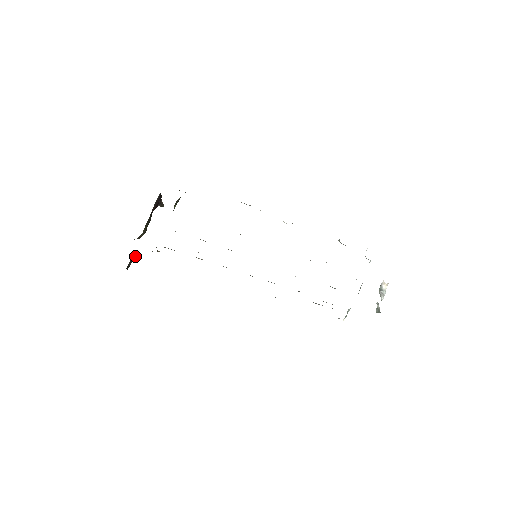
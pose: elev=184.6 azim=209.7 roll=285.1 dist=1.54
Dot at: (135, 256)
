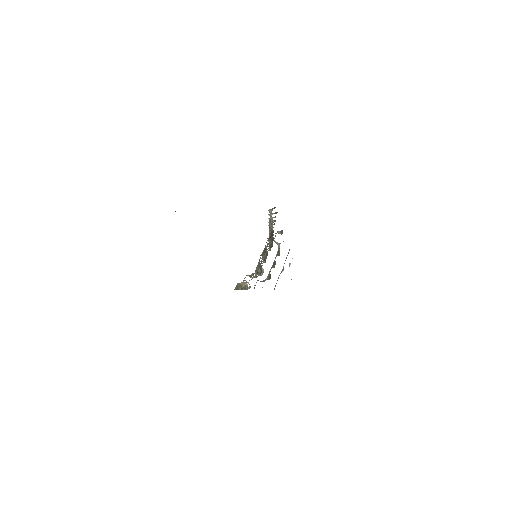
Dot at: occluded
